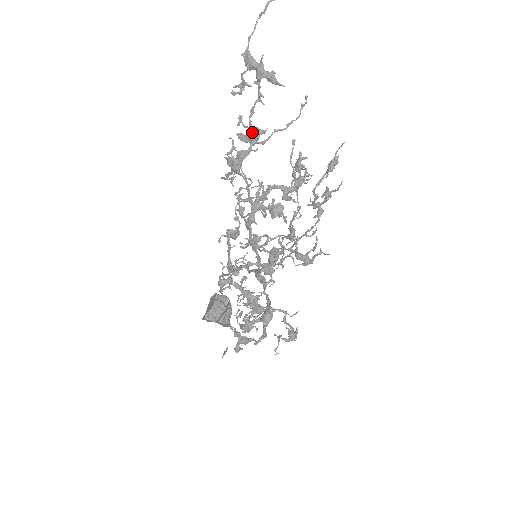
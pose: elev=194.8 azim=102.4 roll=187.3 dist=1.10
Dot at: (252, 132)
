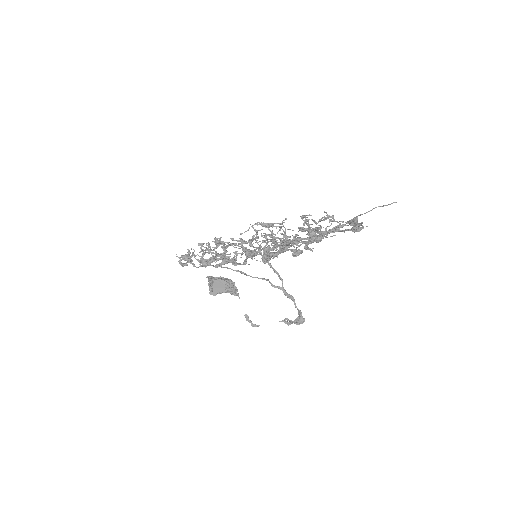
Dot at: (318, 236)
